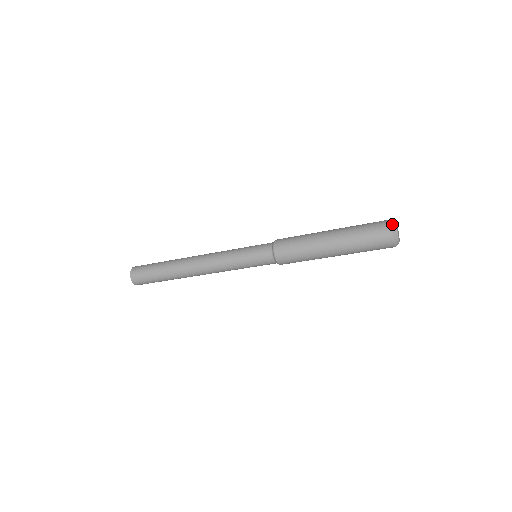
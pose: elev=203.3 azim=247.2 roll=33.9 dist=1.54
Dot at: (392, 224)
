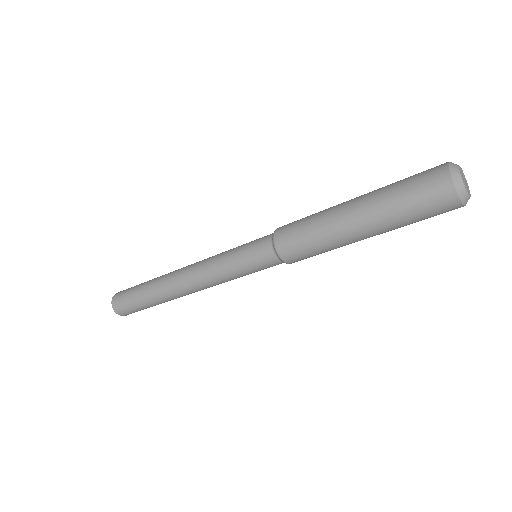
Dot at: (456, 187)
